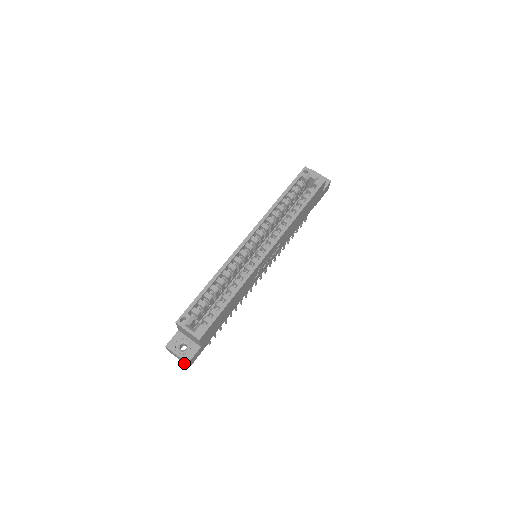
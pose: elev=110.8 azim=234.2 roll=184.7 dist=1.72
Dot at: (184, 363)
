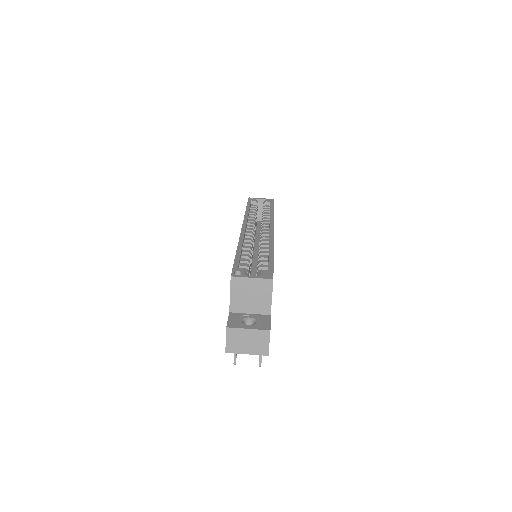
Dot at: (258, 354)
